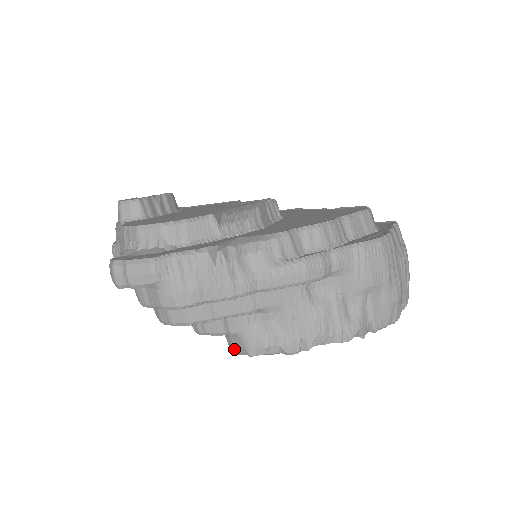
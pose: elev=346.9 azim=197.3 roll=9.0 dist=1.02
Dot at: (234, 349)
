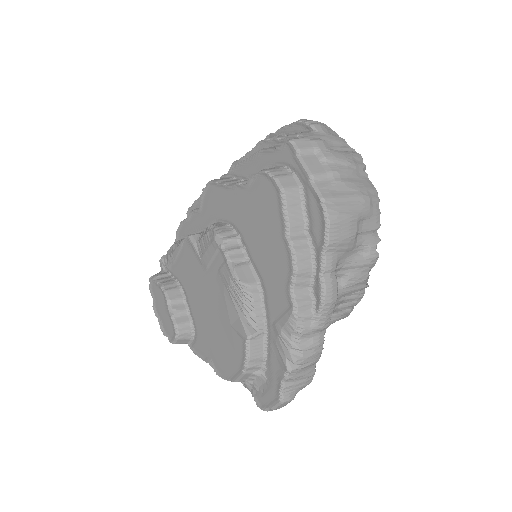
Dot at: occluded
